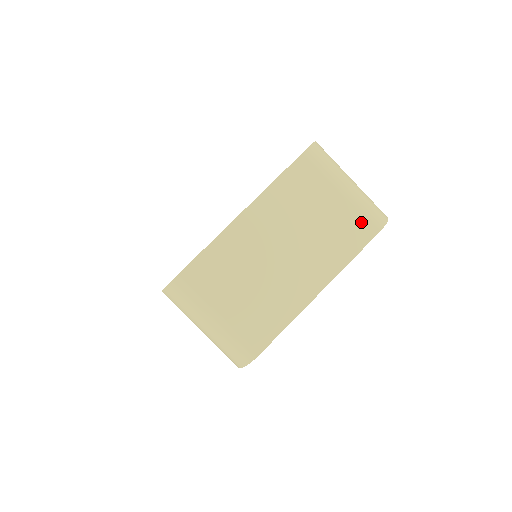
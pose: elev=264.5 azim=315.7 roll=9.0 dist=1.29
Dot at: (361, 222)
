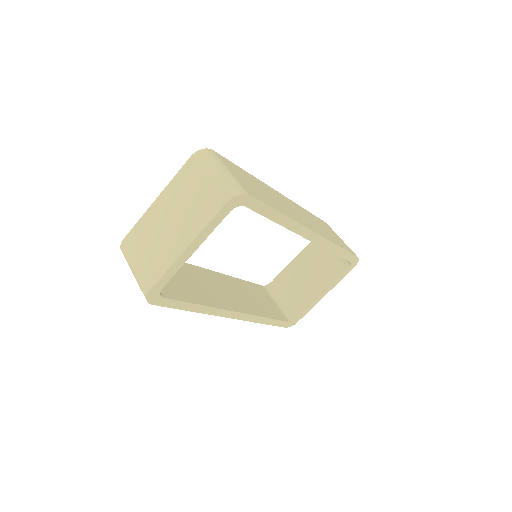
Dot at: (216, 197)
